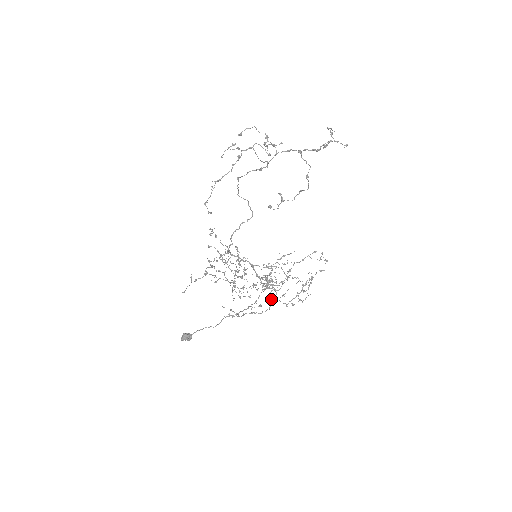
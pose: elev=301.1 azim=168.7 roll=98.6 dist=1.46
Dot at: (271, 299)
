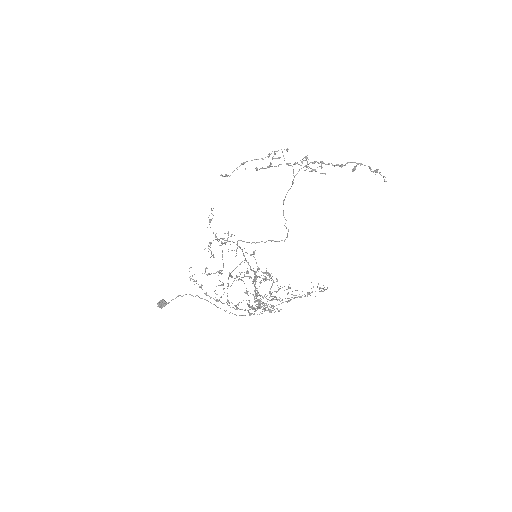
Dot at: (249, 312)
